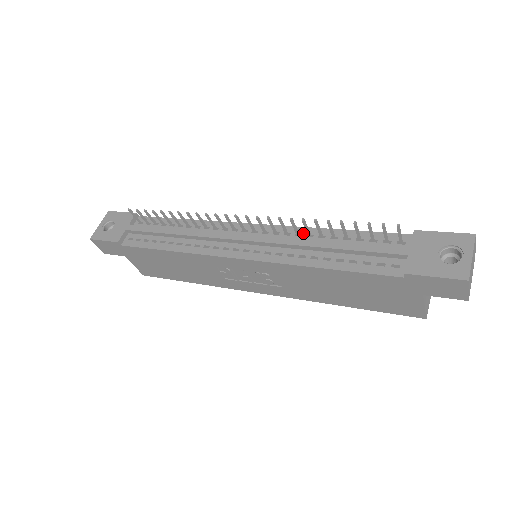
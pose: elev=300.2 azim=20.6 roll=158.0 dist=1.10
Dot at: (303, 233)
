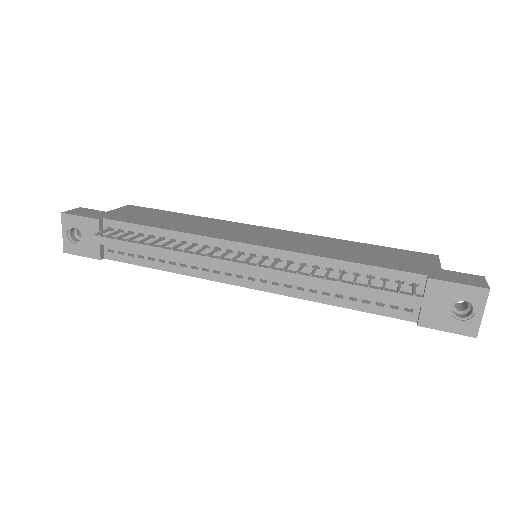
Dot at: (308, 263)
